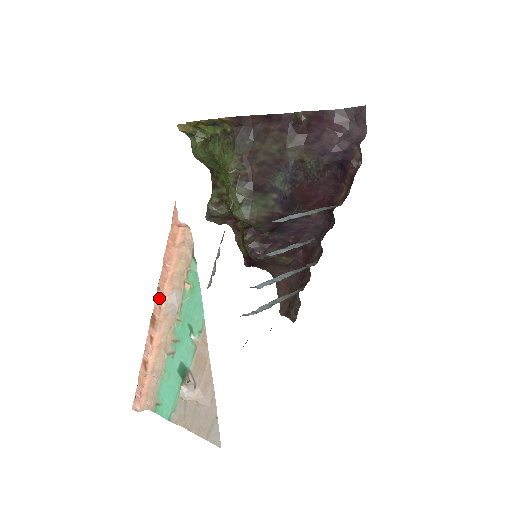
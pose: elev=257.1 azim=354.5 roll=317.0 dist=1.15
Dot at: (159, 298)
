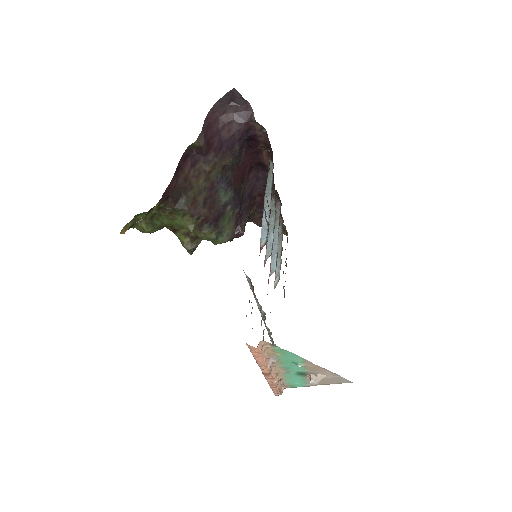
Dot at: (264, 369)
